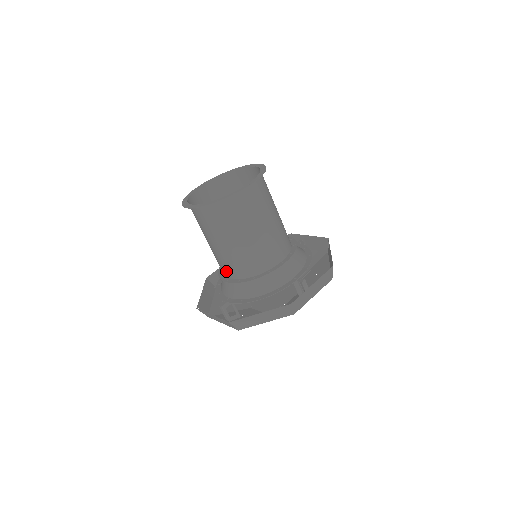
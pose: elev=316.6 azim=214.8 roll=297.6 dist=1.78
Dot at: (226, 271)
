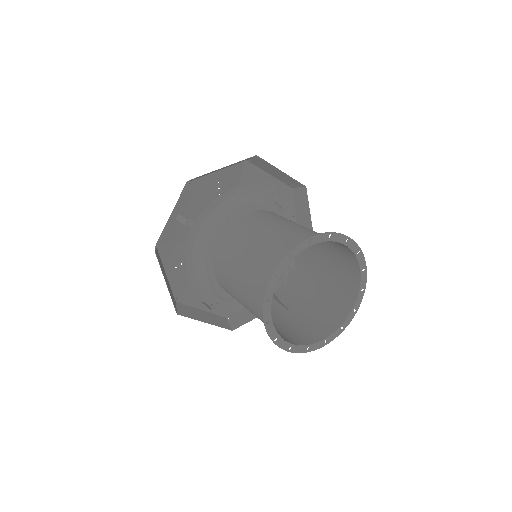
Dot at: occluded
